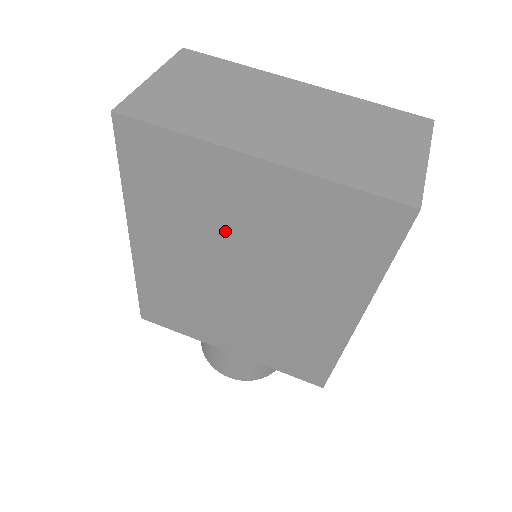
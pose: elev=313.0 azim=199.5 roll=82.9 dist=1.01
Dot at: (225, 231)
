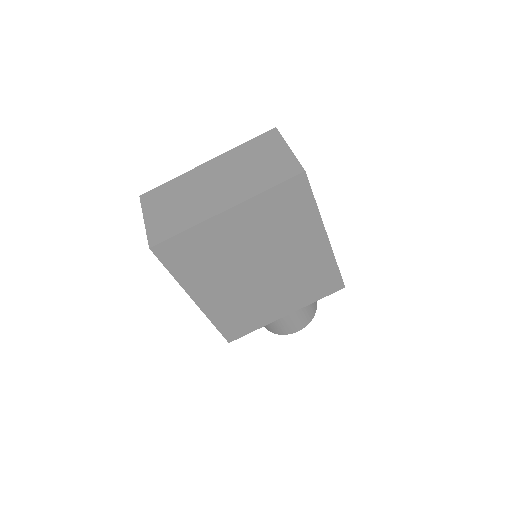
Dot at: (236, 254)
